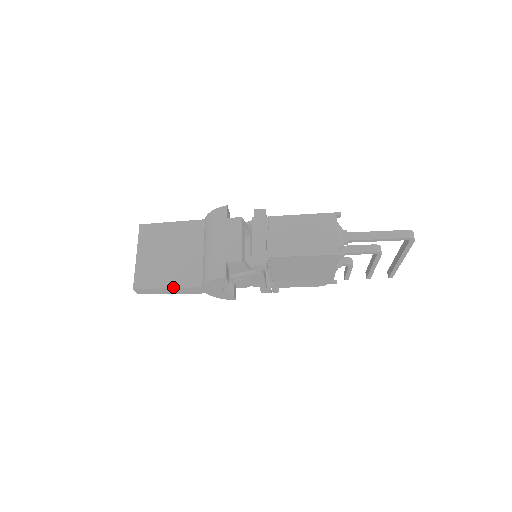
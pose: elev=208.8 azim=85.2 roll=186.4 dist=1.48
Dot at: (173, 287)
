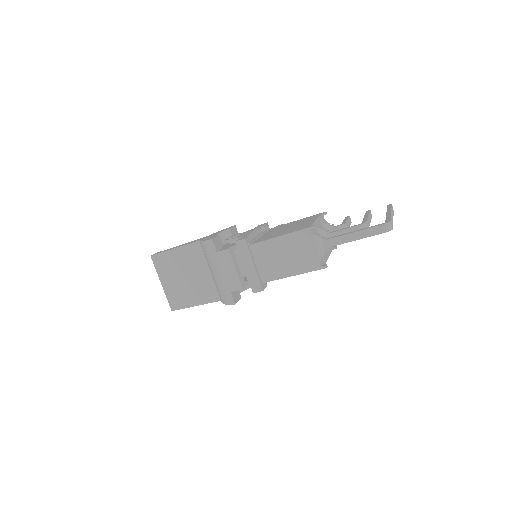
Dot at: occluded
